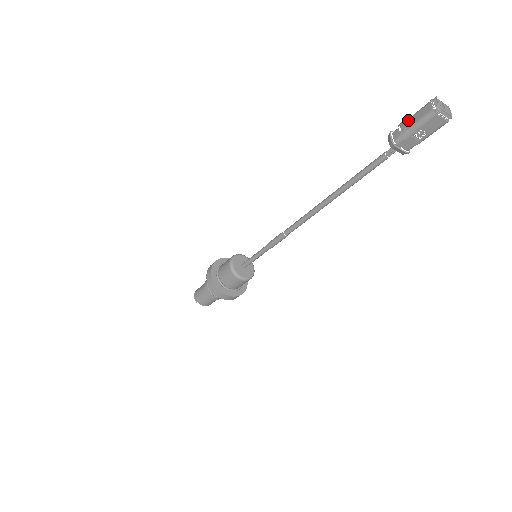
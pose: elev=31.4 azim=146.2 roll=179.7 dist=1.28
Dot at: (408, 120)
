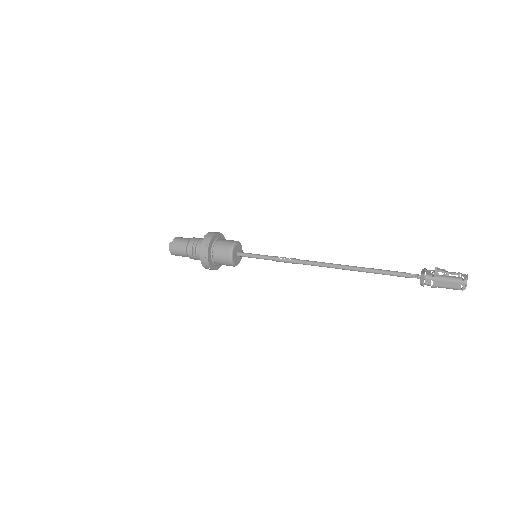
Dot at: (441, 281)
